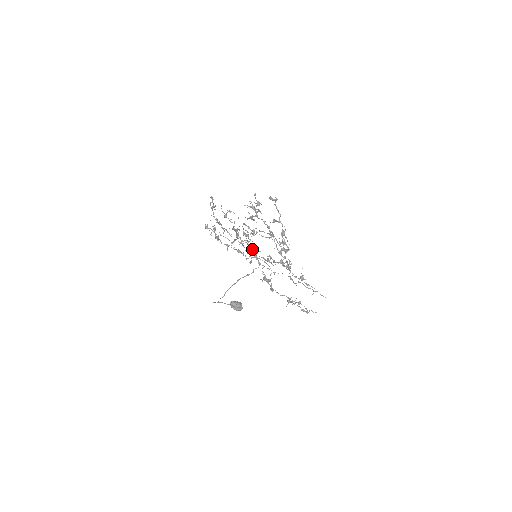
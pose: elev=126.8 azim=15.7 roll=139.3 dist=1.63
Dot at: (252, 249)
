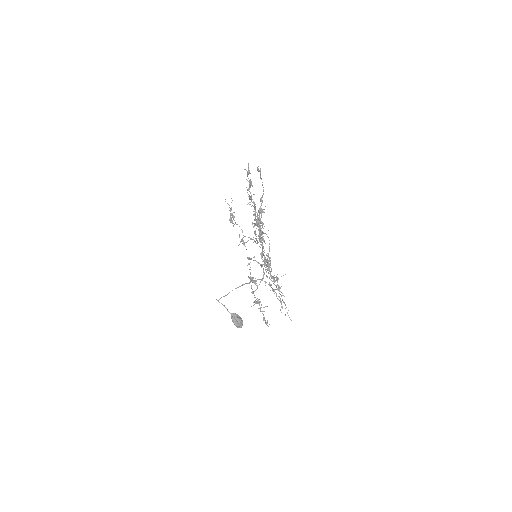
Dot at: occluded
